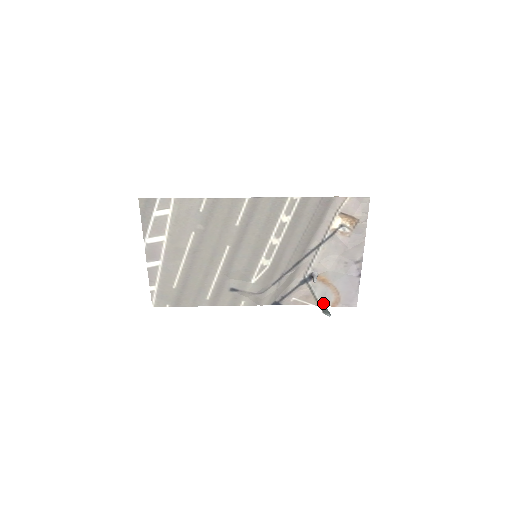
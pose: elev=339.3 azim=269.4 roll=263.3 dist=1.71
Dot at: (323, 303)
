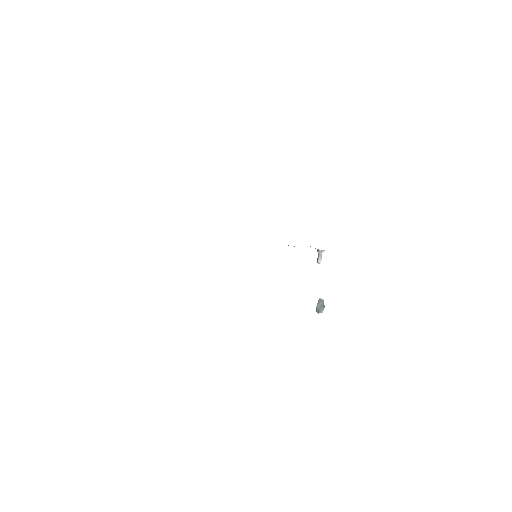
Dot at: occluded
